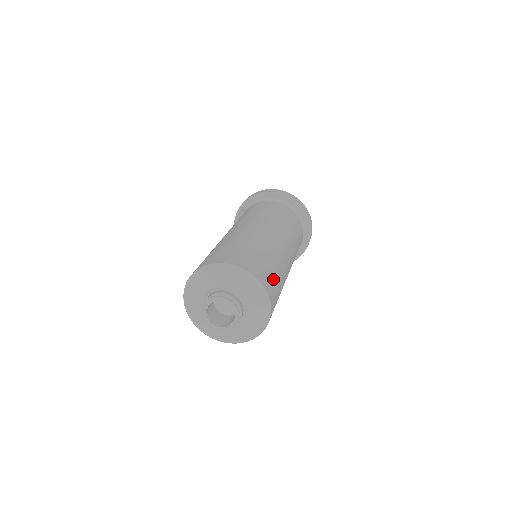
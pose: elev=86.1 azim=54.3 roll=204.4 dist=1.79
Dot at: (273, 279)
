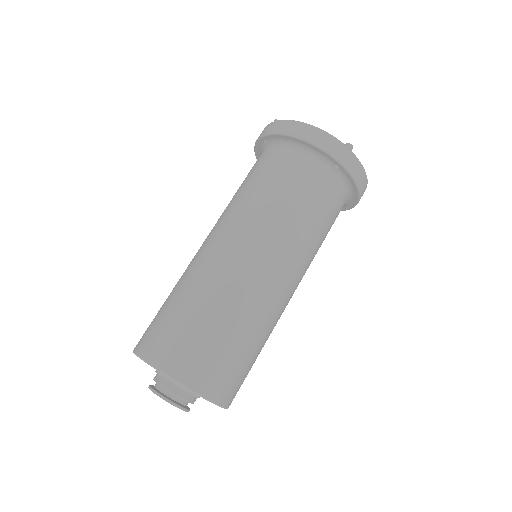
Dot at: (240, 372)
